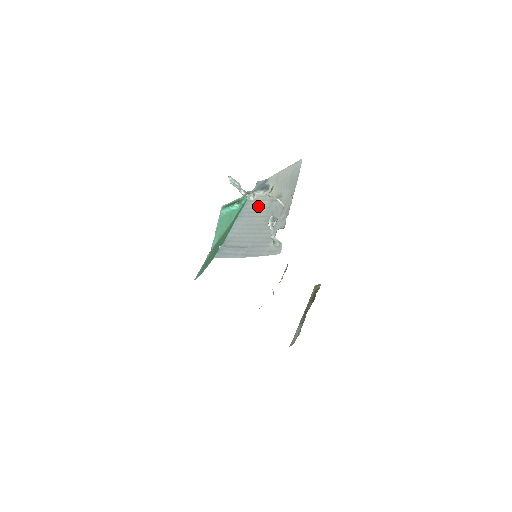
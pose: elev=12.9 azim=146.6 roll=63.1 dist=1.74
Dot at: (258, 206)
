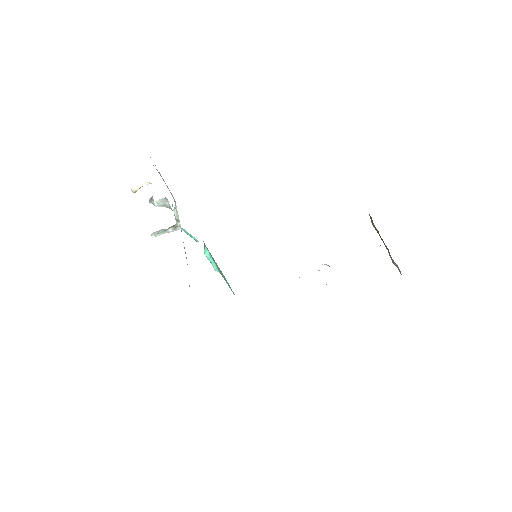
Dot at: occluded
